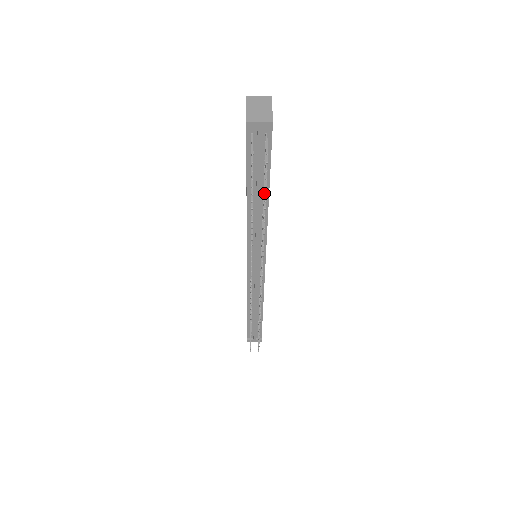
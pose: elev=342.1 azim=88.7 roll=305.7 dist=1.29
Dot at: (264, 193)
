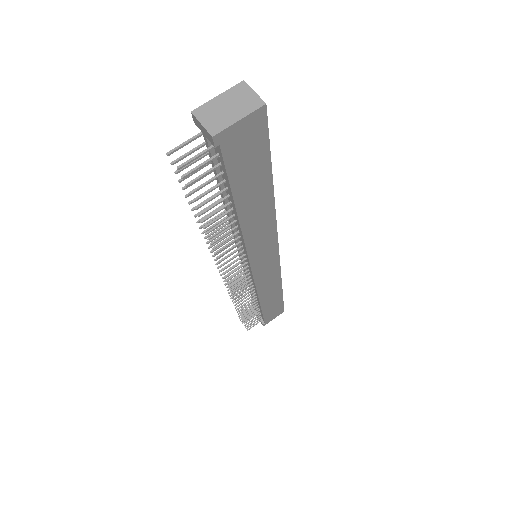
Dot at: (210, 206)
